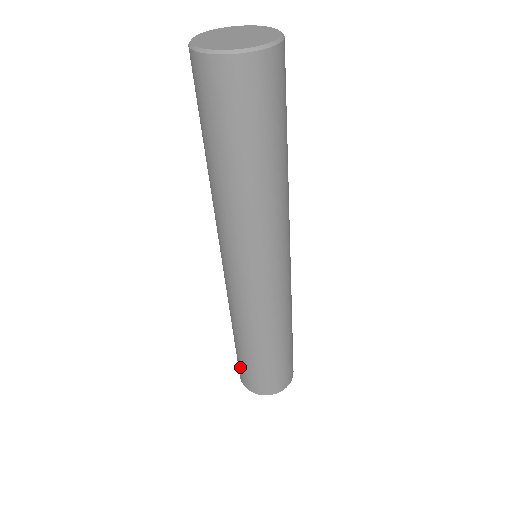
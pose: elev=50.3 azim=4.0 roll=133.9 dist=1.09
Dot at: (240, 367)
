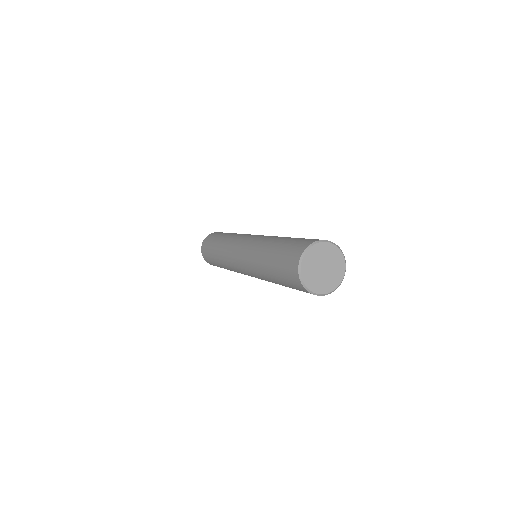
Dot at: (206, 251)
